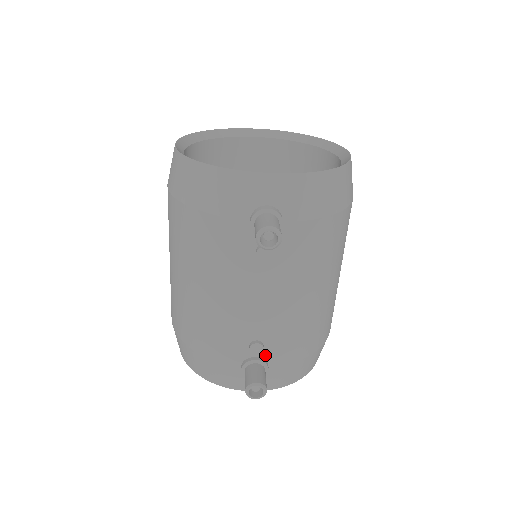
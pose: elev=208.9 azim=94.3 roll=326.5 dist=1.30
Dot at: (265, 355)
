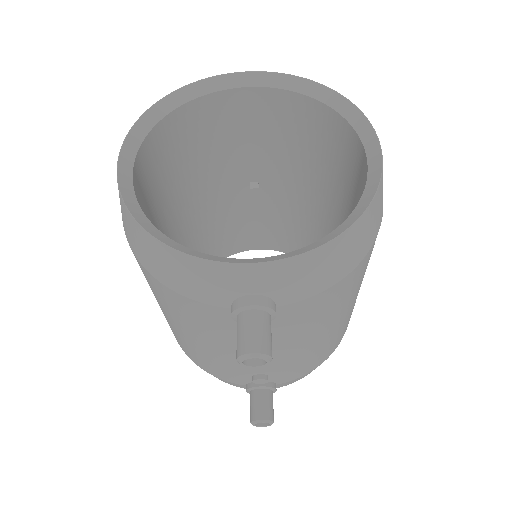
Dot at: (271, 380)
